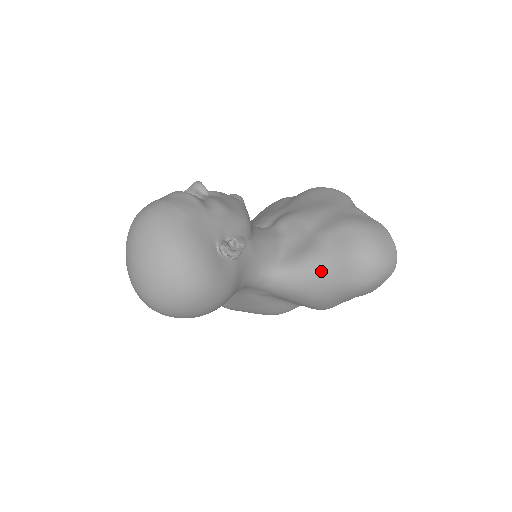
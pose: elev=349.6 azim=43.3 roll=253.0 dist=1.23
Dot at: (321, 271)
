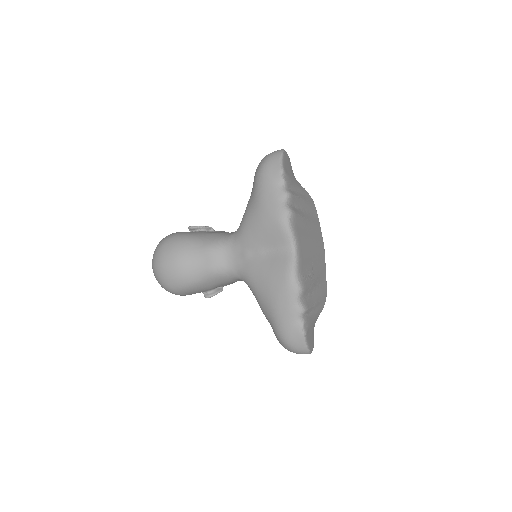
Dot at: occluded
